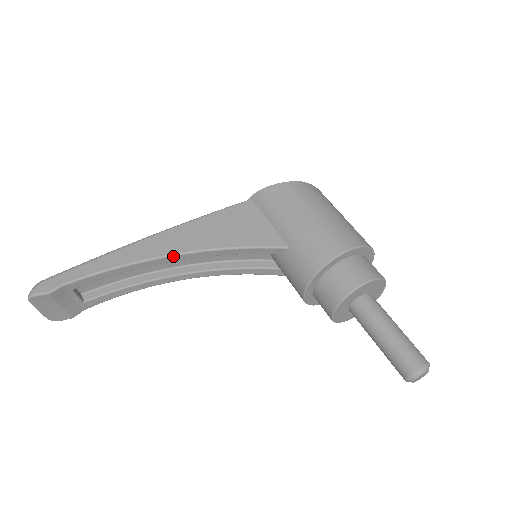
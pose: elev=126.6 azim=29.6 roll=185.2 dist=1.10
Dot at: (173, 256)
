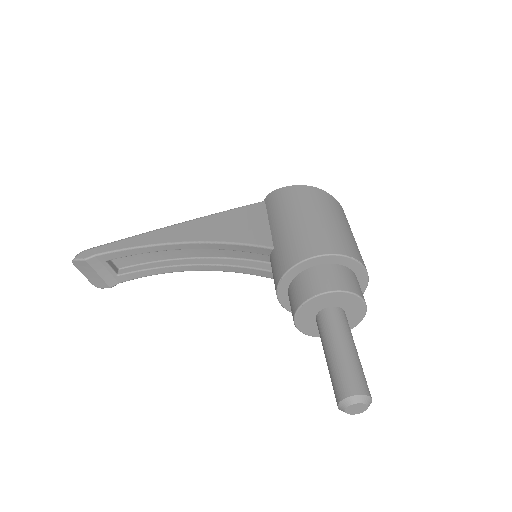
Dot at: (180, 244)
